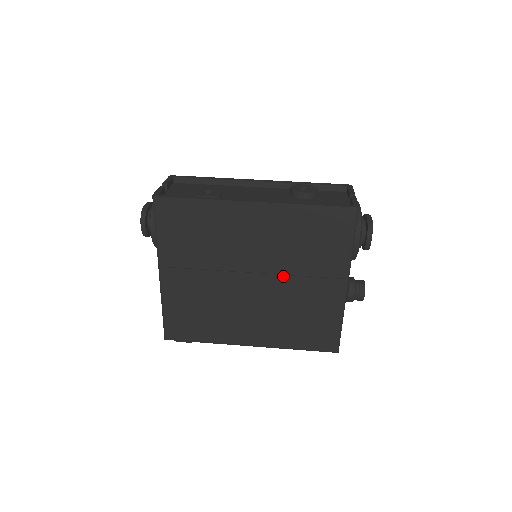
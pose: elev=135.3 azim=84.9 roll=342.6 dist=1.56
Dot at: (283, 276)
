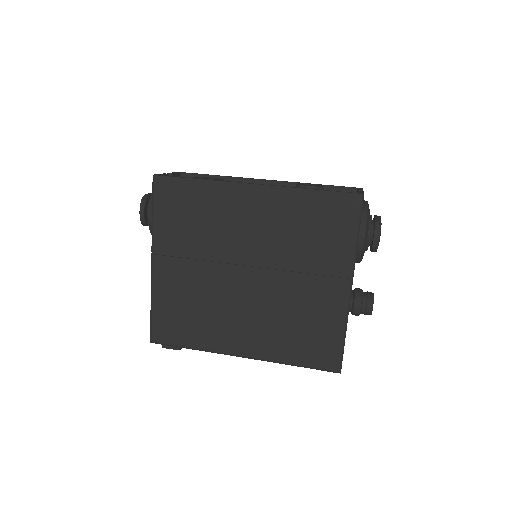
Dot at: (280, 271)
